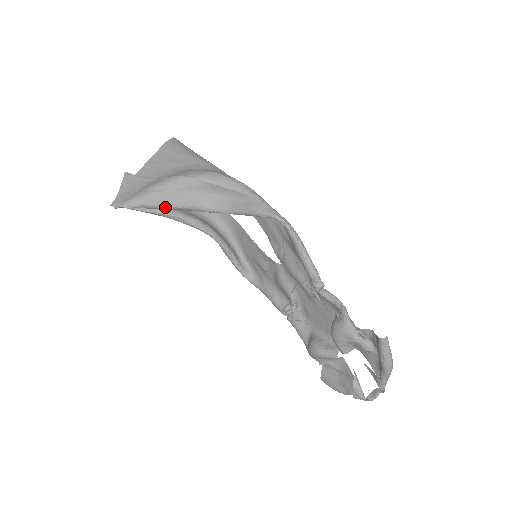
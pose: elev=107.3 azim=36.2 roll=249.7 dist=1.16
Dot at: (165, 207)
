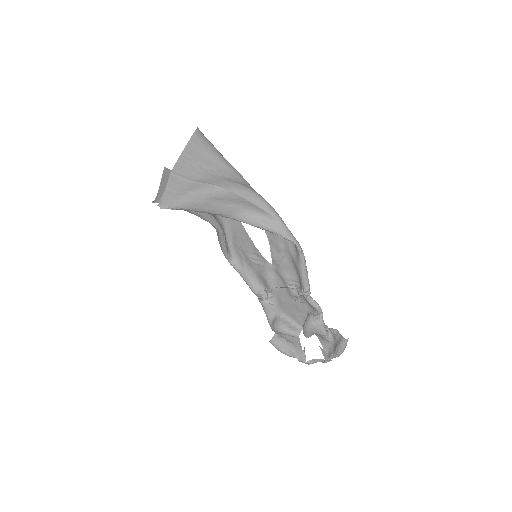
Dot at: (201, 211)
